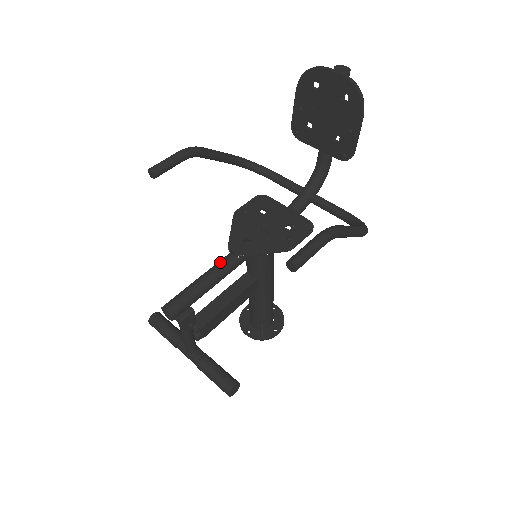
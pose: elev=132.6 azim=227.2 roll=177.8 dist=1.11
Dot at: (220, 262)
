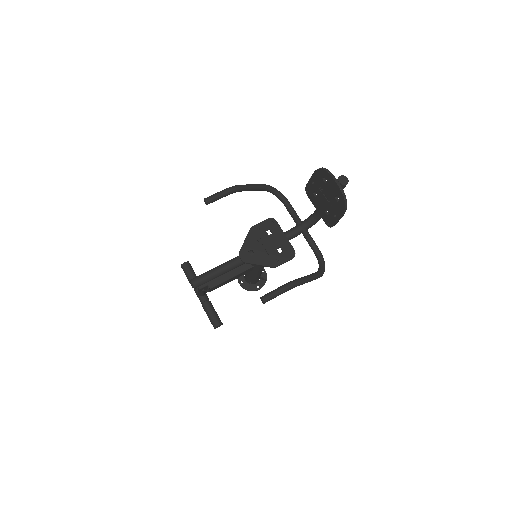
Dot at: (231, 261)
